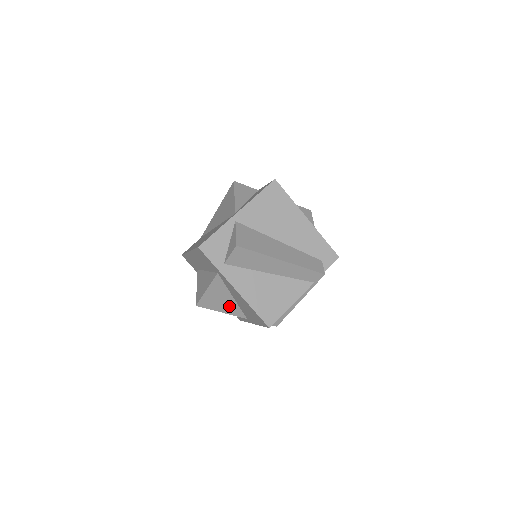
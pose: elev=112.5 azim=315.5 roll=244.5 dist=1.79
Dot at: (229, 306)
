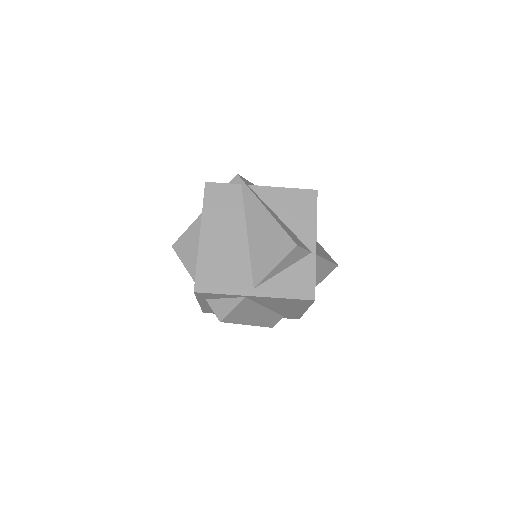
Dot at: occluded
